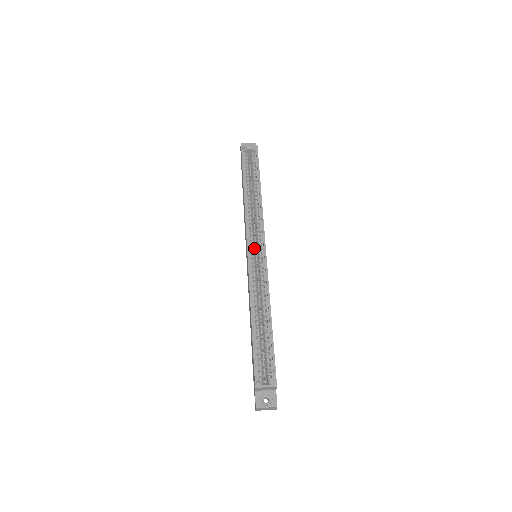
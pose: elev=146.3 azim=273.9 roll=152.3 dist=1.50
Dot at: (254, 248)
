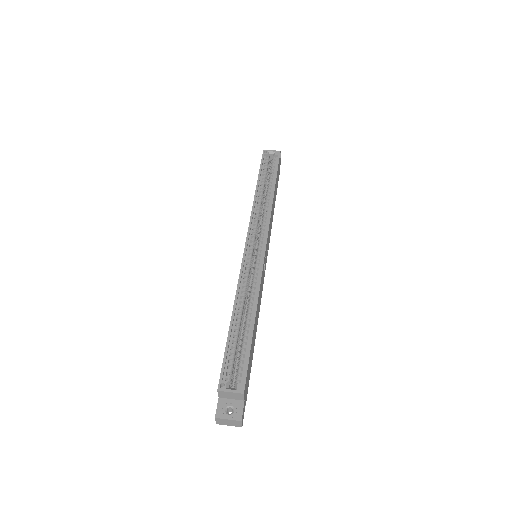
Dot at: (254, 246)
